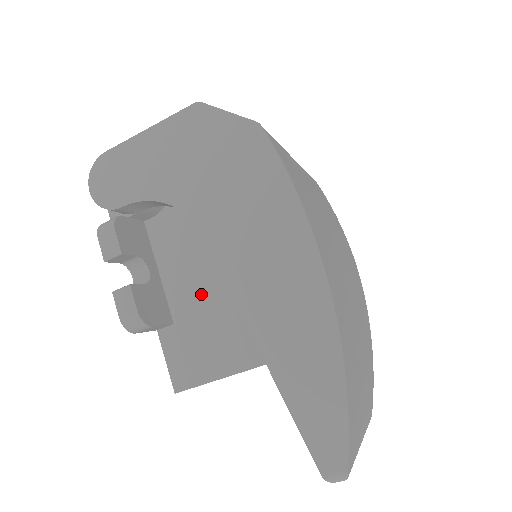
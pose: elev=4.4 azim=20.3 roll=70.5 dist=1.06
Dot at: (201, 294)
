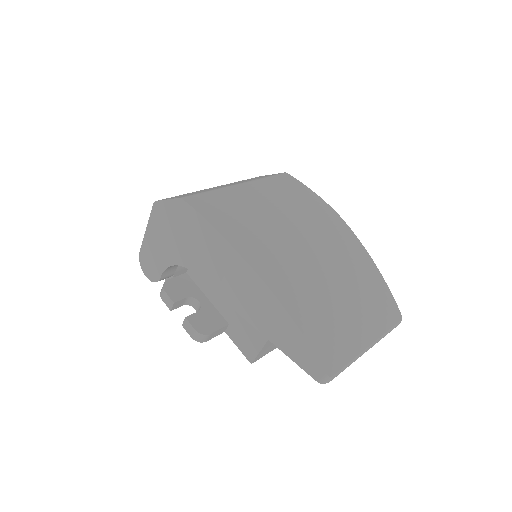
Dot at: occluded
